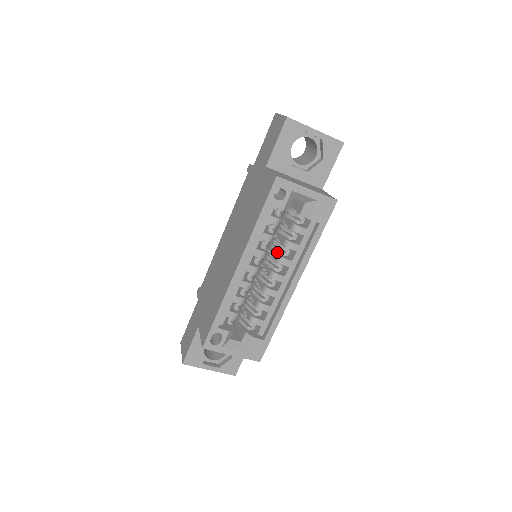
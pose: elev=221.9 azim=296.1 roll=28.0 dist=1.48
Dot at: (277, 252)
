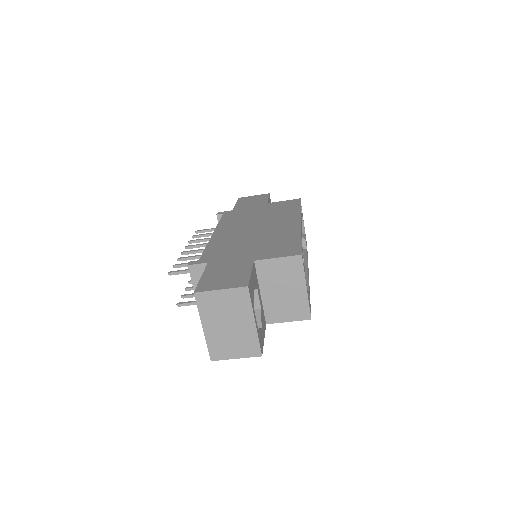
Dot at: occluded
